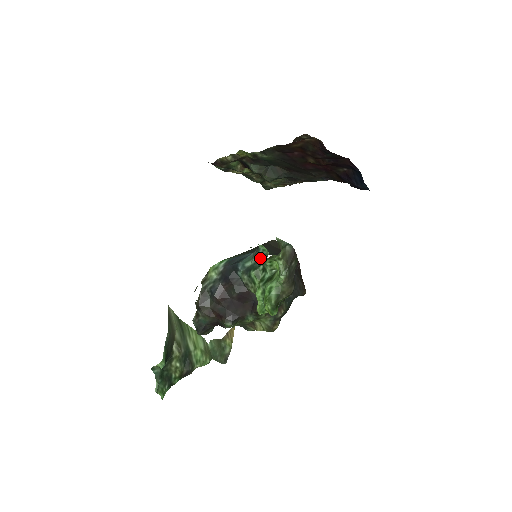
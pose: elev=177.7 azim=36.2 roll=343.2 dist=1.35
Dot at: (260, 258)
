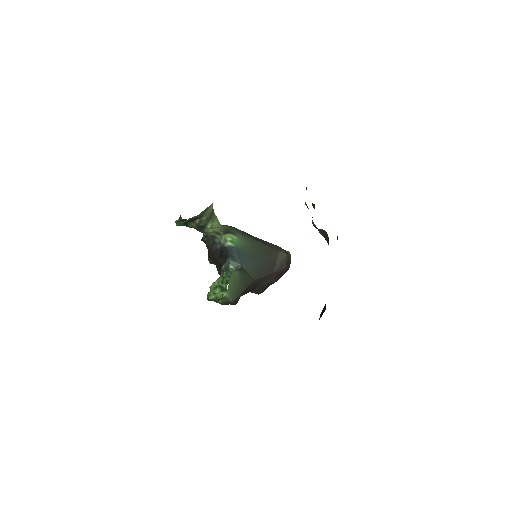
Dot at: occluded
